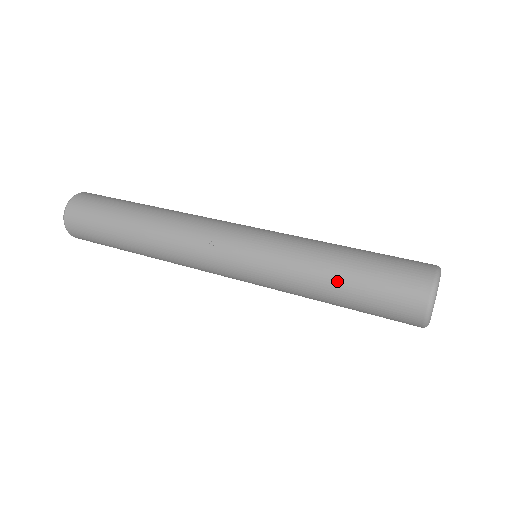
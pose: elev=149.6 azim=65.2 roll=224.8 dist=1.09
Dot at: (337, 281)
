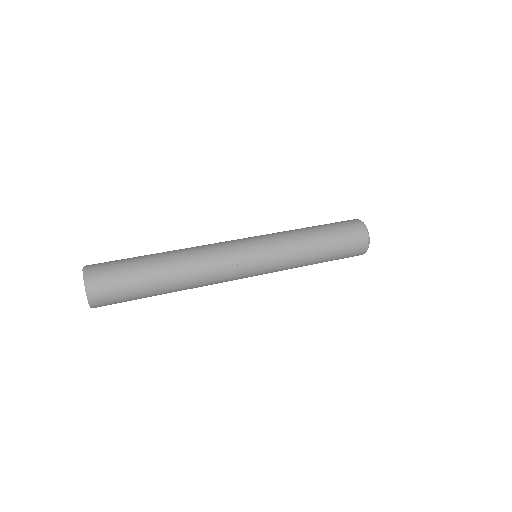
Dot at: (321, 257)
